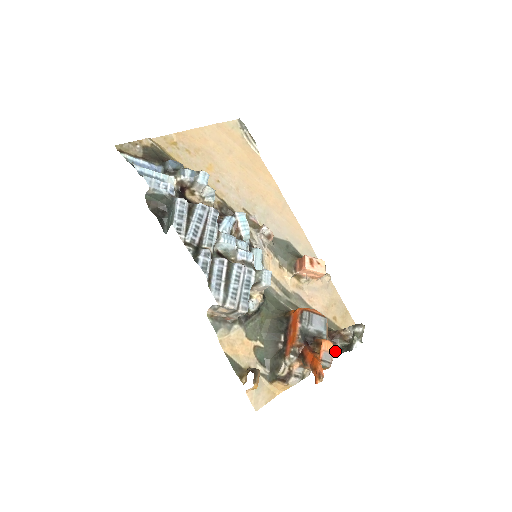
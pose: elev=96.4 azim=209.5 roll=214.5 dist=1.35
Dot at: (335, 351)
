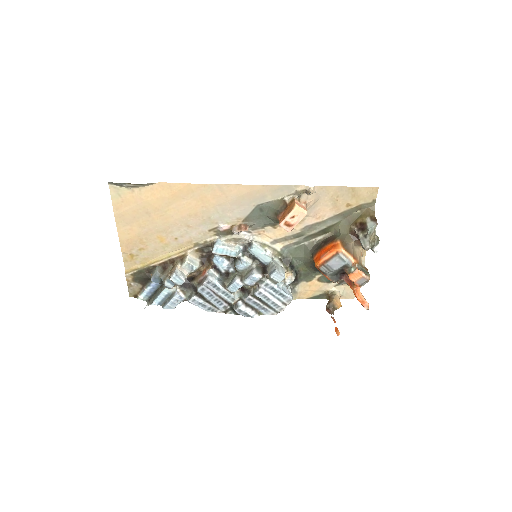
Dot at: occluded
